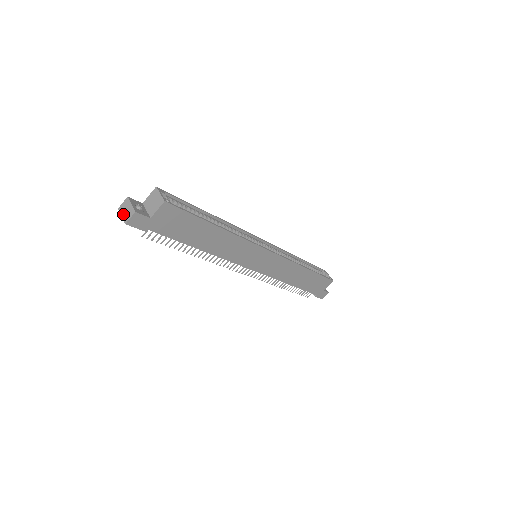
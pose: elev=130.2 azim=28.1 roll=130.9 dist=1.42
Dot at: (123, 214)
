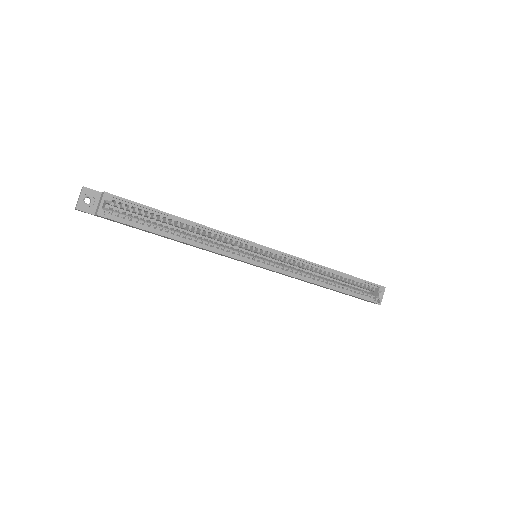
Dot at: (78, 198)
